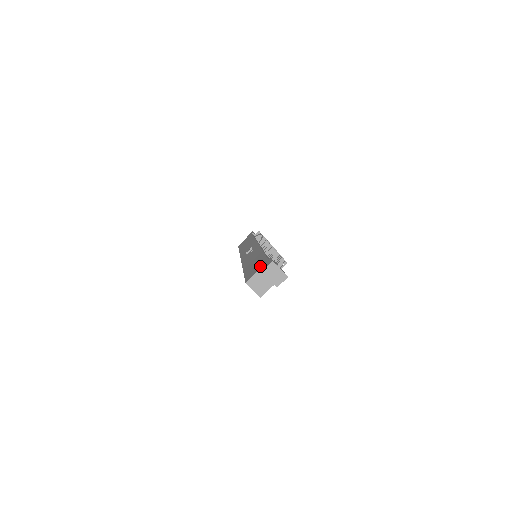
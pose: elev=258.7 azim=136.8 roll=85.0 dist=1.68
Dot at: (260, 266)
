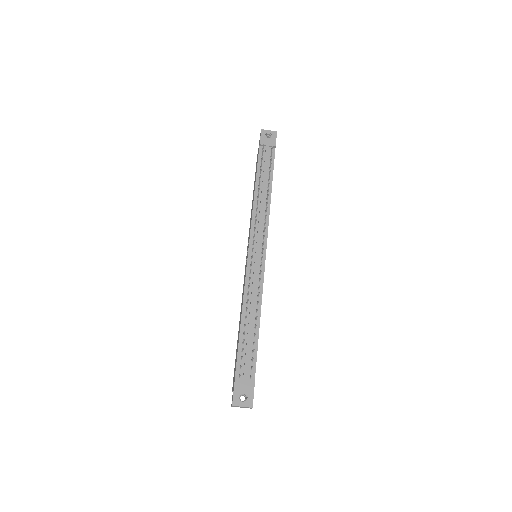
Dot at: occluded
